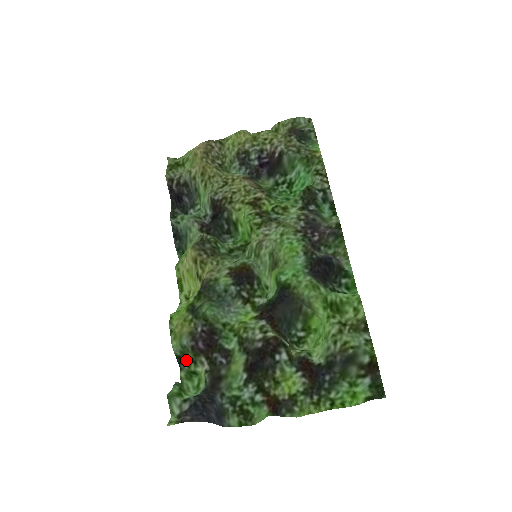
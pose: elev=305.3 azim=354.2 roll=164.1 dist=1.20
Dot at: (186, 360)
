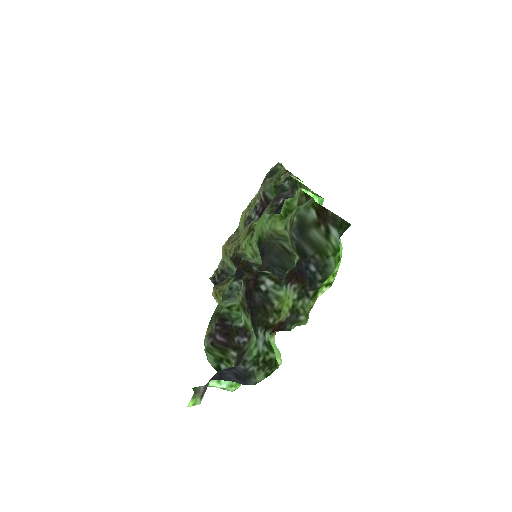
Dot at: (222, 365)
